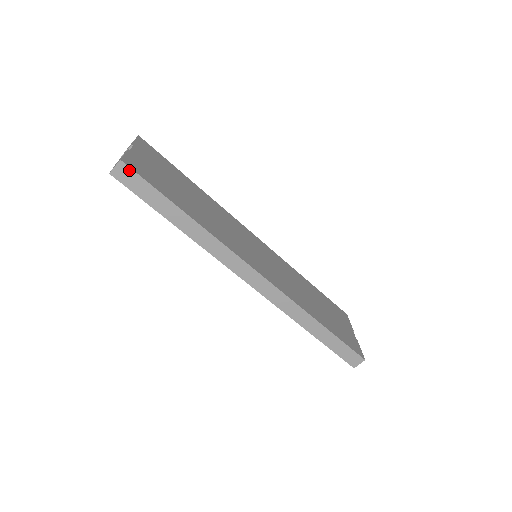
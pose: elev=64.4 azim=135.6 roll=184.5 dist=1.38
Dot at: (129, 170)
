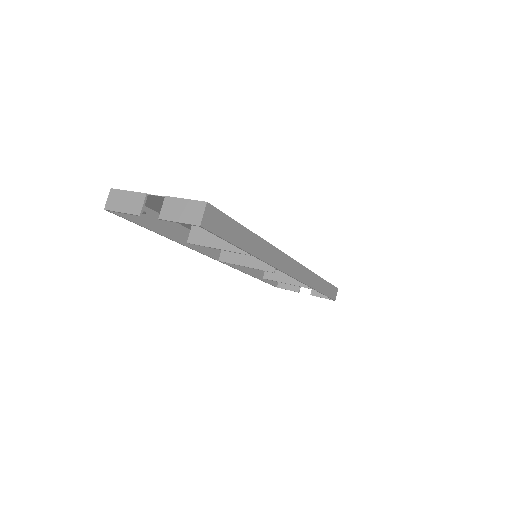
Dot at: (214, 211)
